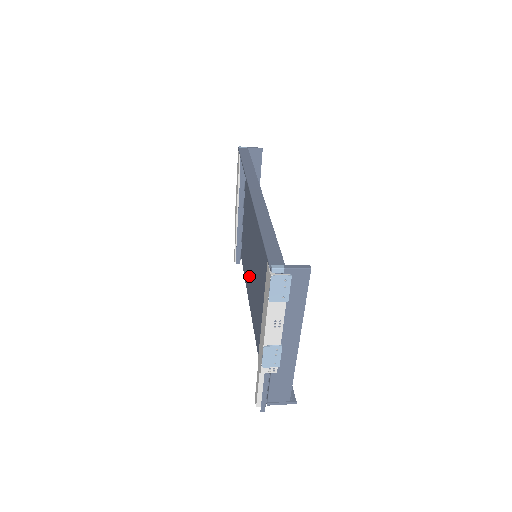
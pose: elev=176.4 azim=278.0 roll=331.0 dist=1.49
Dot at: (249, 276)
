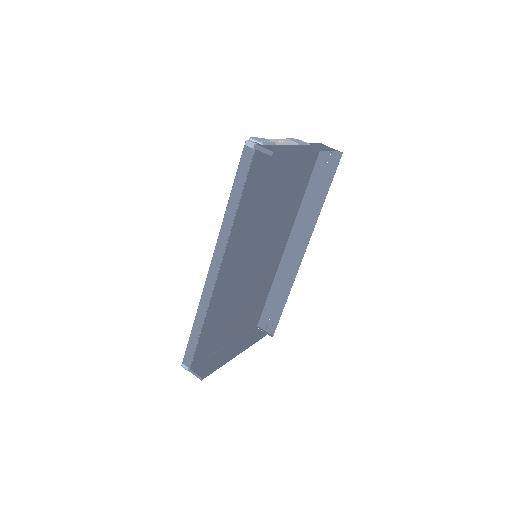
Dot at: (281, 227)
